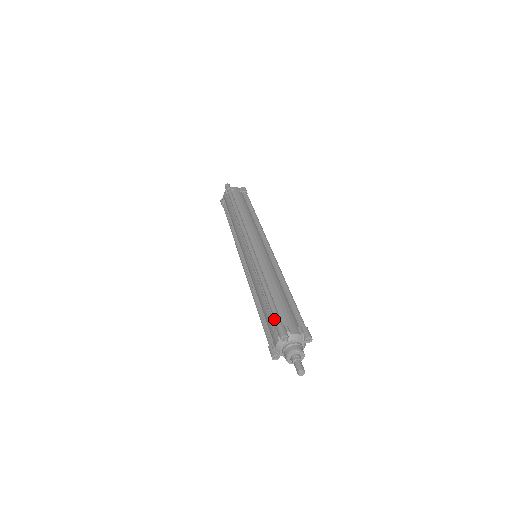
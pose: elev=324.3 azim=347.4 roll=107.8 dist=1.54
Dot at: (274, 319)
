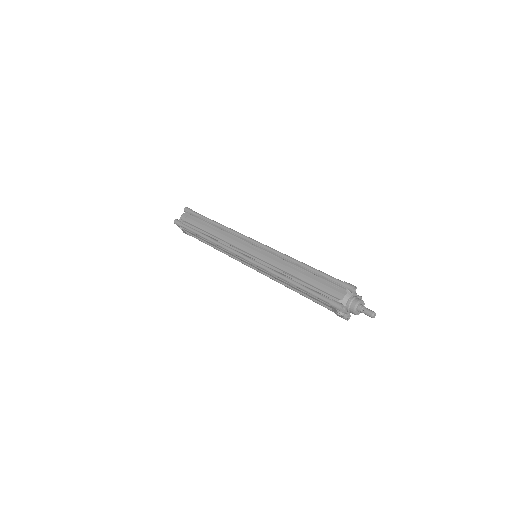
Dot at: (334, 280)
